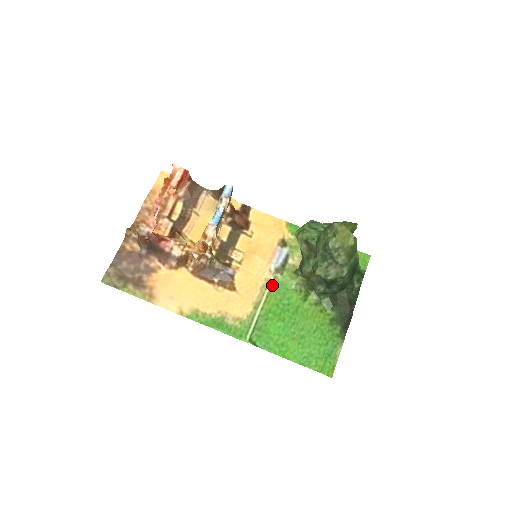
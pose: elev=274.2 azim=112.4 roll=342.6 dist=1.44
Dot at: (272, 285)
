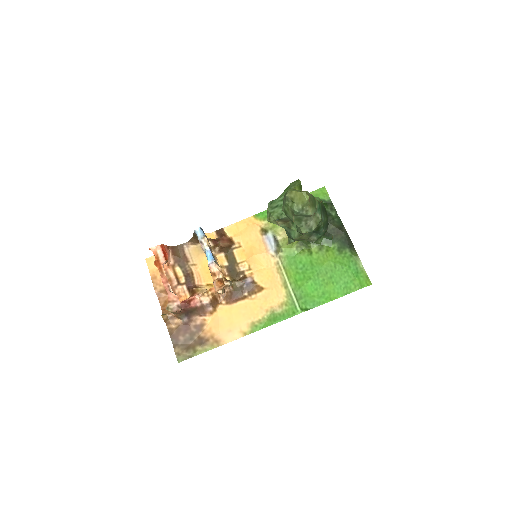
Dot at: (282, 264)
